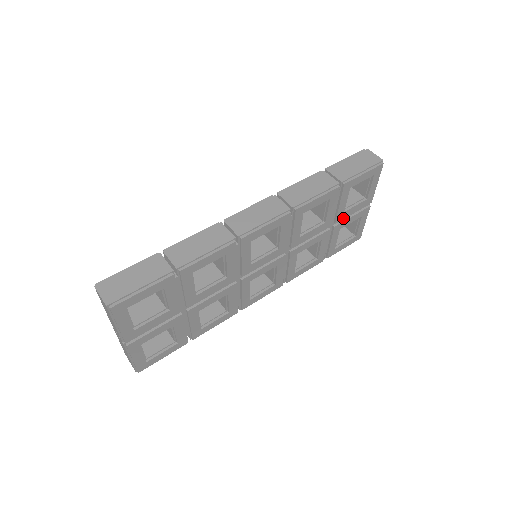
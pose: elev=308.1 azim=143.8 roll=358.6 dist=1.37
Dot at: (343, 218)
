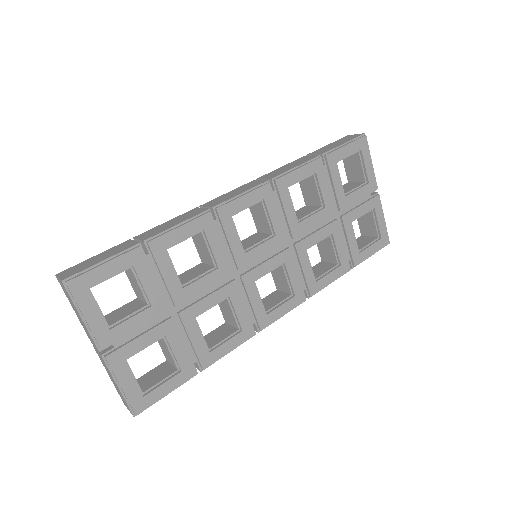
Dot at: (350, 208)
